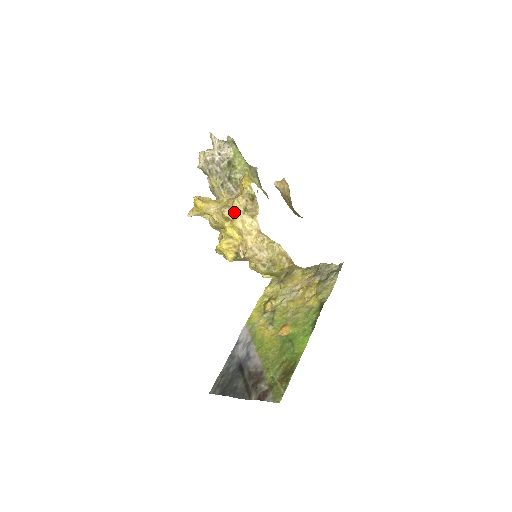
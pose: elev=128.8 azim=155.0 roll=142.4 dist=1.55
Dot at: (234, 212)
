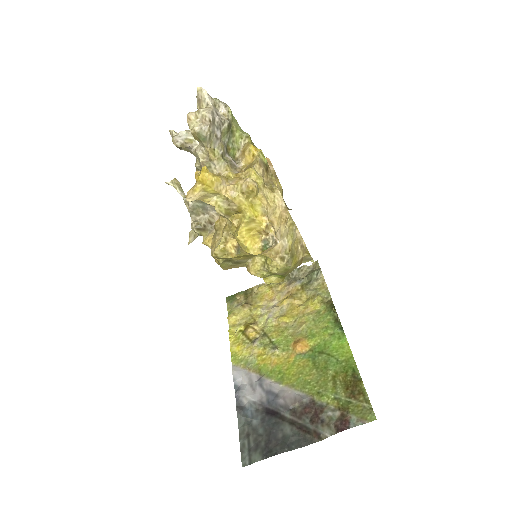
Dot at: (256, 184)
